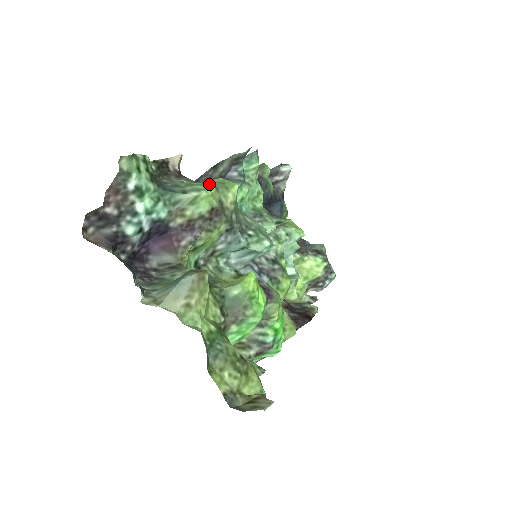
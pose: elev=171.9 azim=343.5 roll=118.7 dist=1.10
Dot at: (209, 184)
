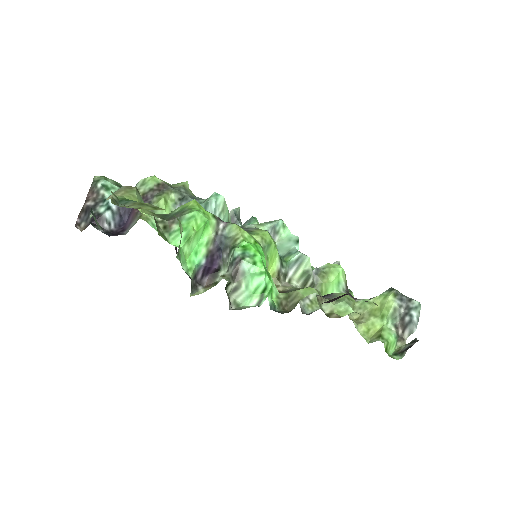
Dot at: occluded
